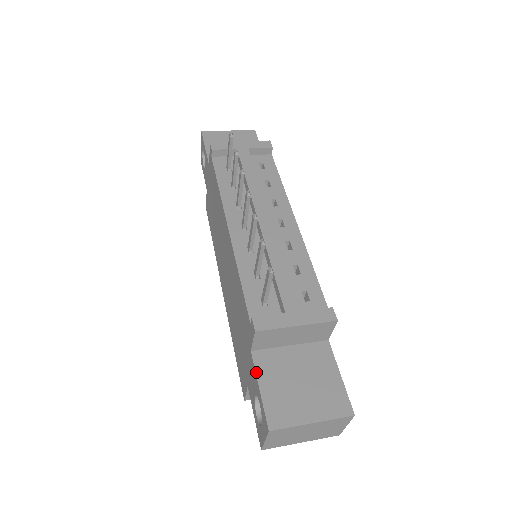
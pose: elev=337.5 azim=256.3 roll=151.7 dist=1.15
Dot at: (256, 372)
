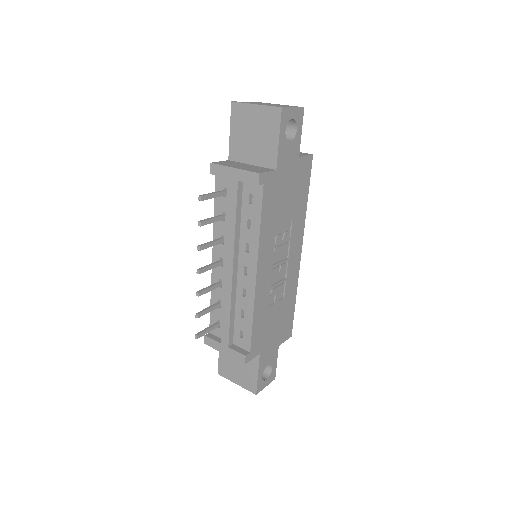
Dot at: occluded
